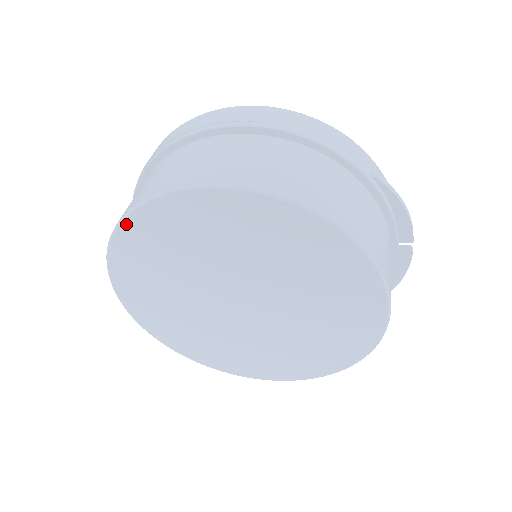
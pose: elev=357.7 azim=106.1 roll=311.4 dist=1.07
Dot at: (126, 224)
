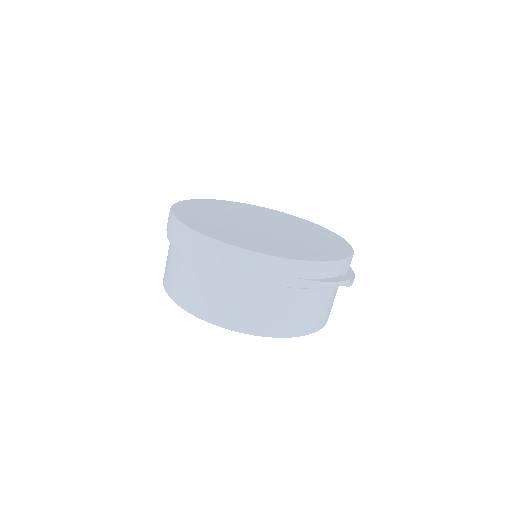
Dot at: occluded
